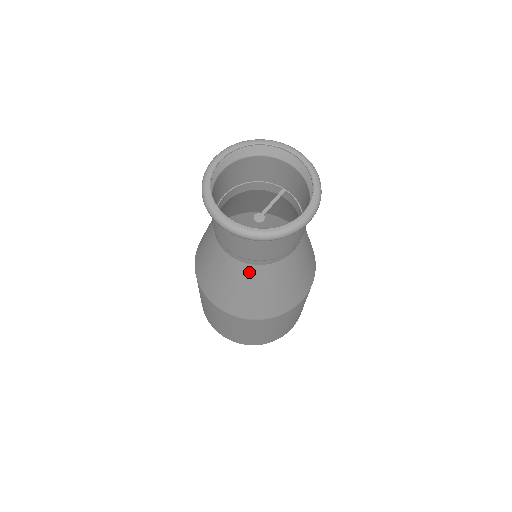
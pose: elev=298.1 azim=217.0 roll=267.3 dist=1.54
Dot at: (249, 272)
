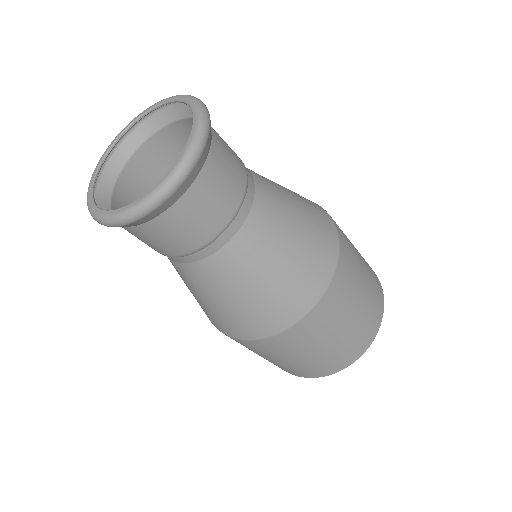
Dot at: (226, 264)
